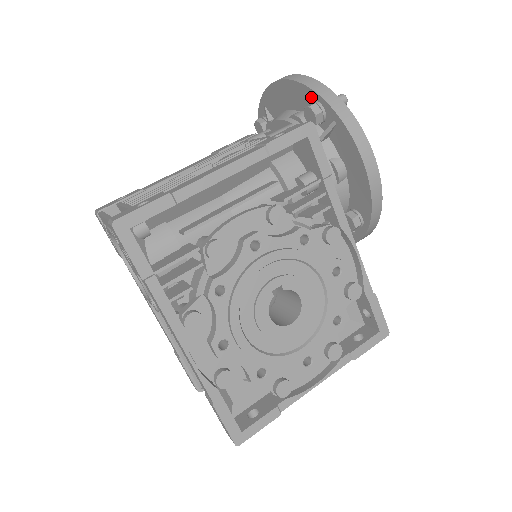
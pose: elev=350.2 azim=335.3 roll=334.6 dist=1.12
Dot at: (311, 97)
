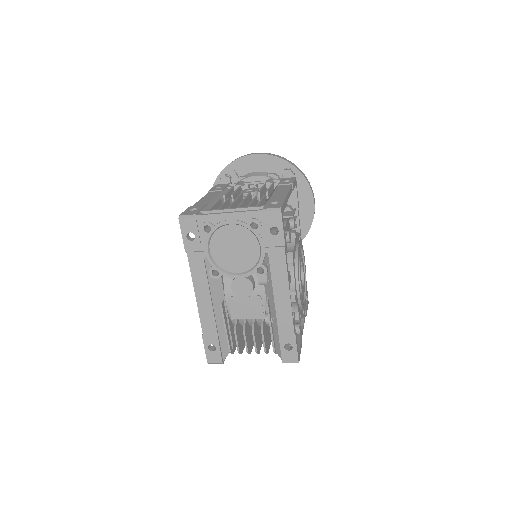
Dot at: (286, 166)
